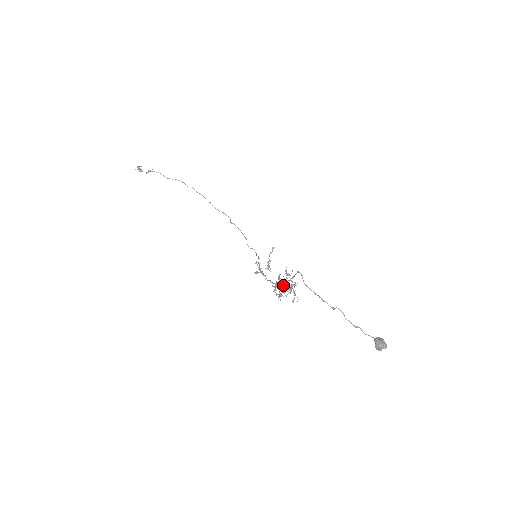
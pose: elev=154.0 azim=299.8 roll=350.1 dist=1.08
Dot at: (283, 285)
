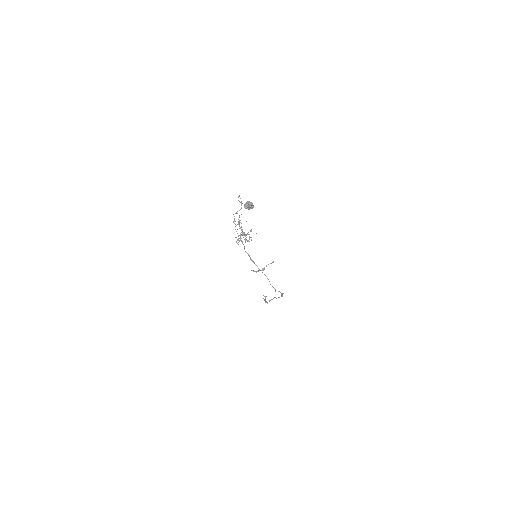
Dot at: occluded
